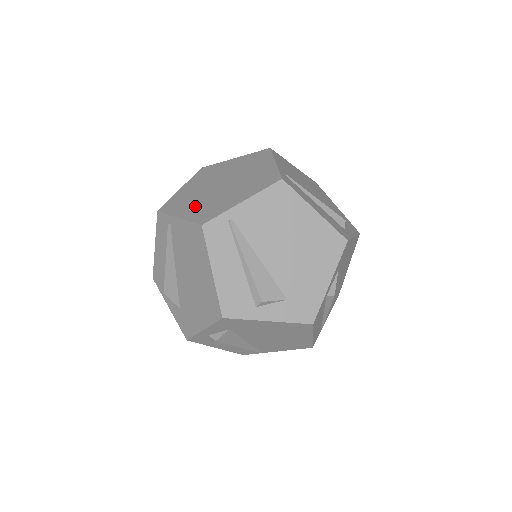
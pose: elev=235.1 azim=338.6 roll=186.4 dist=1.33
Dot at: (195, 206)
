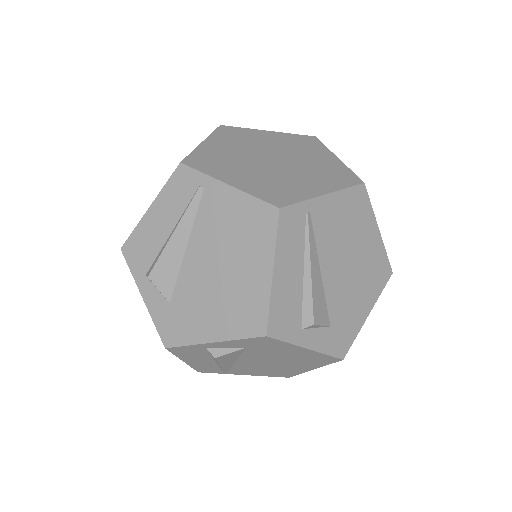
Dot at: (224, 149)
